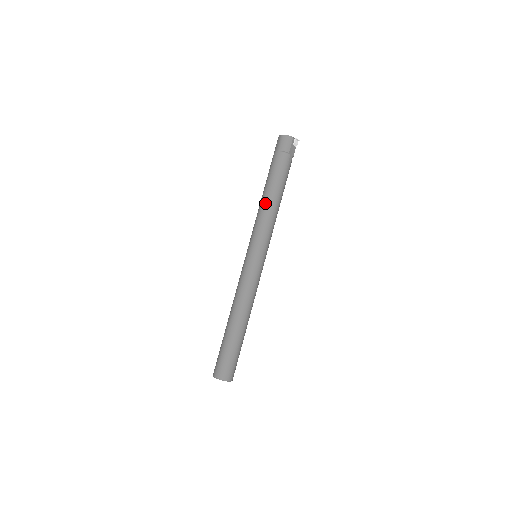
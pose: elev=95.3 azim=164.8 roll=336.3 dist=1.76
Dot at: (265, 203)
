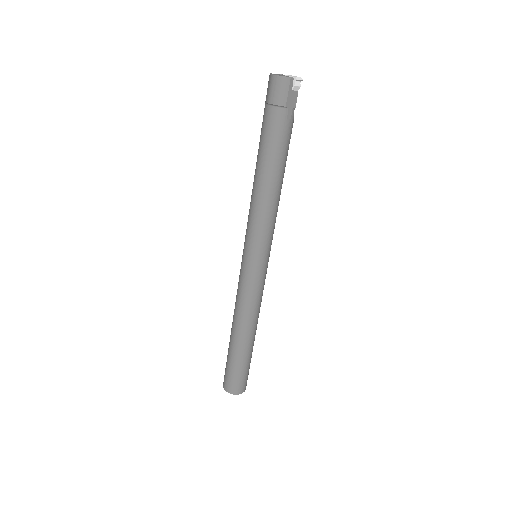
Dot at: (257, 189)
